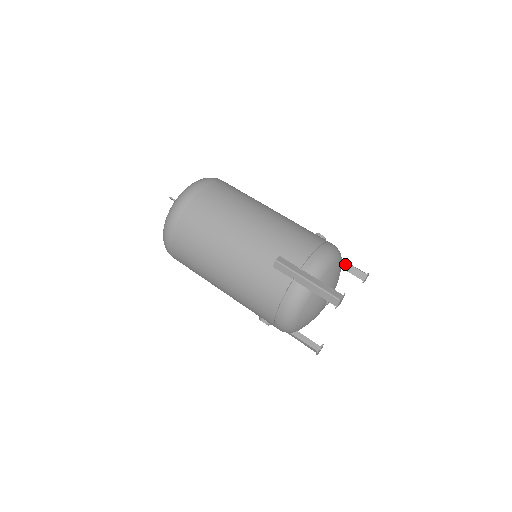
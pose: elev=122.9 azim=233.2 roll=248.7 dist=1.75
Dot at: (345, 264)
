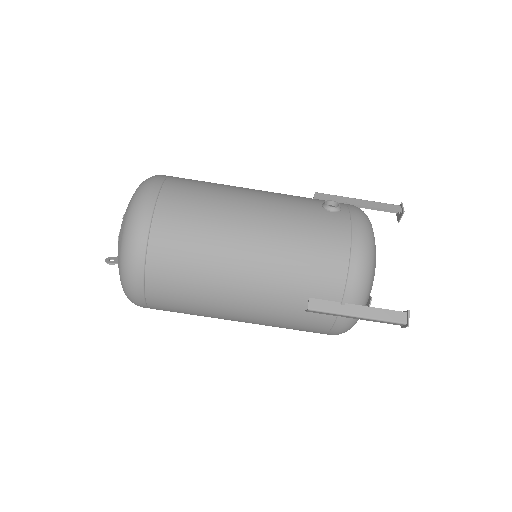
Dot at: (367, 203)
